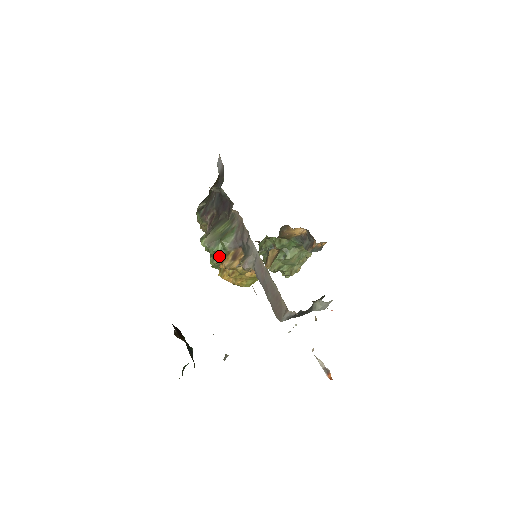
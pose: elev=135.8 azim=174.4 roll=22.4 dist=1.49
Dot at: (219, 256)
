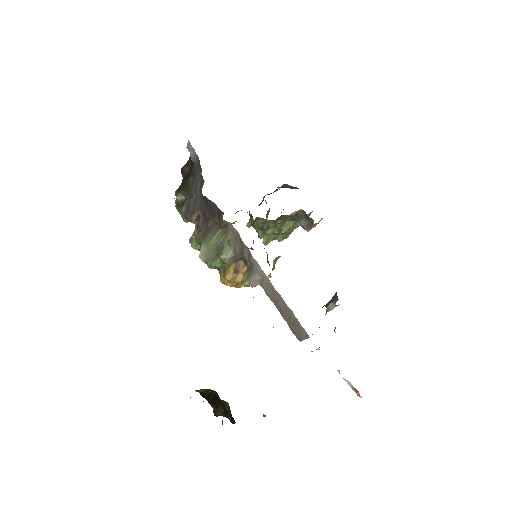
Dot at: occluded
